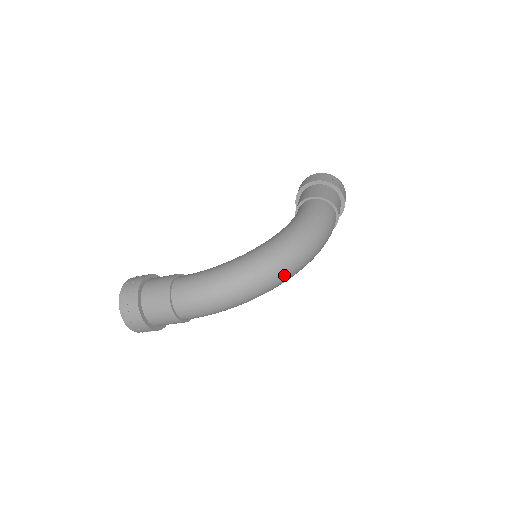
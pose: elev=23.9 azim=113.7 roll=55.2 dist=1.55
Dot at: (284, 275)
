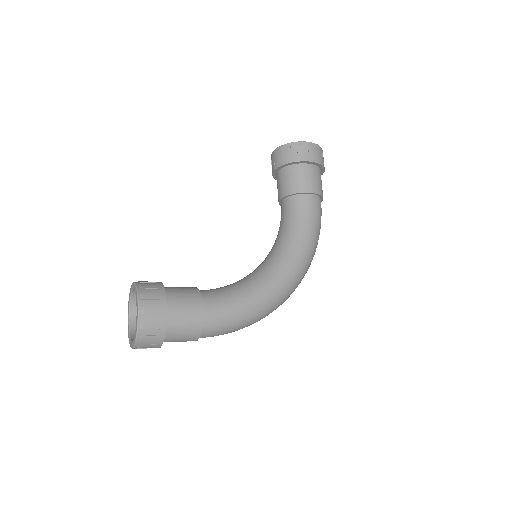
Dot at: occluded
